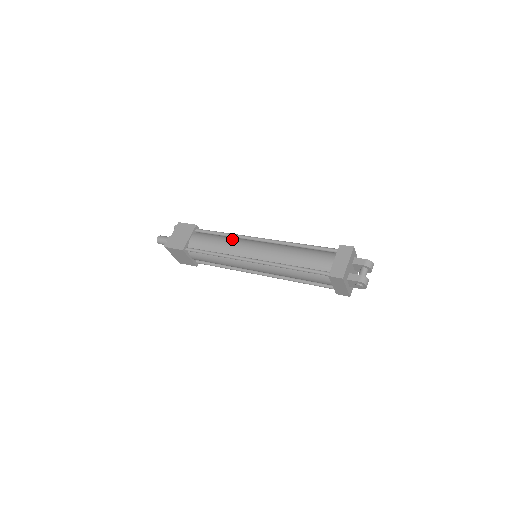
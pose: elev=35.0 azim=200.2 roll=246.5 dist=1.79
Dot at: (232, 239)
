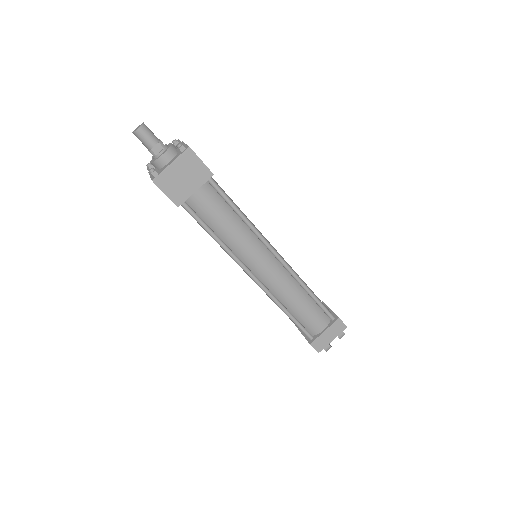
Dot at: (247, 232)
